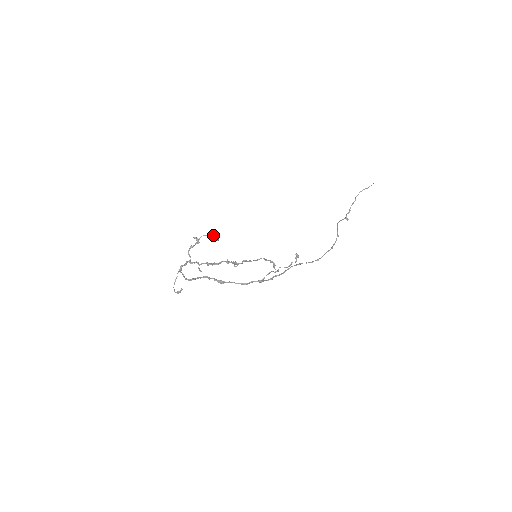
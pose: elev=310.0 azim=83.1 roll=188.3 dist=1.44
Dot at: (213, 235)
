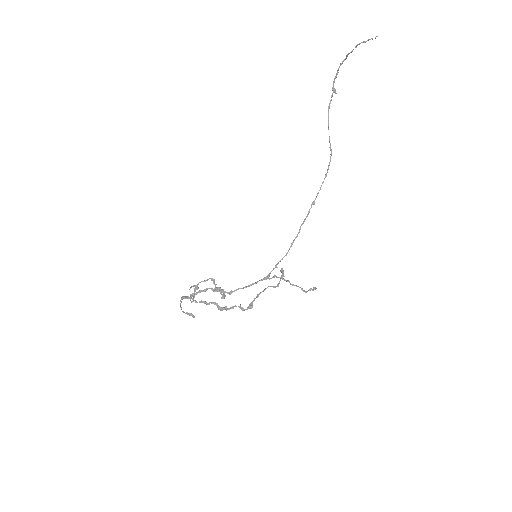
Dot at: (215, 288)
